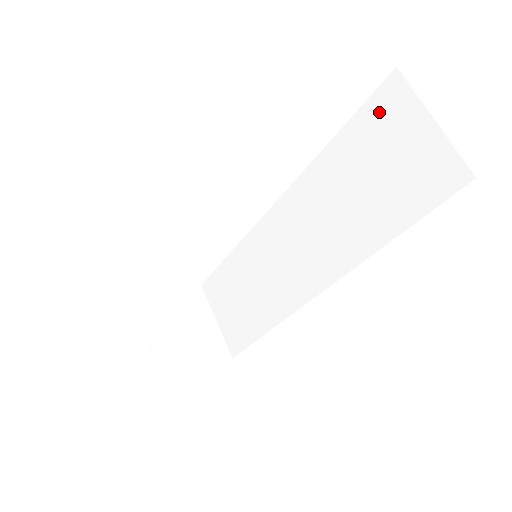
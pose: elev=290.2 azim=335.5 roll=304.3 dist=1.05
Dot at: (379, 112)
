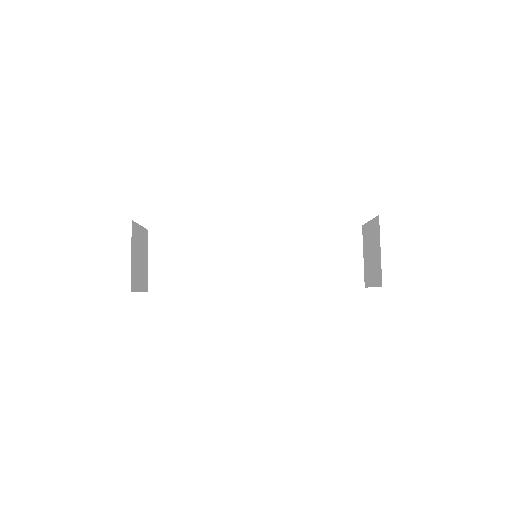
Dot at: (345, 235)
